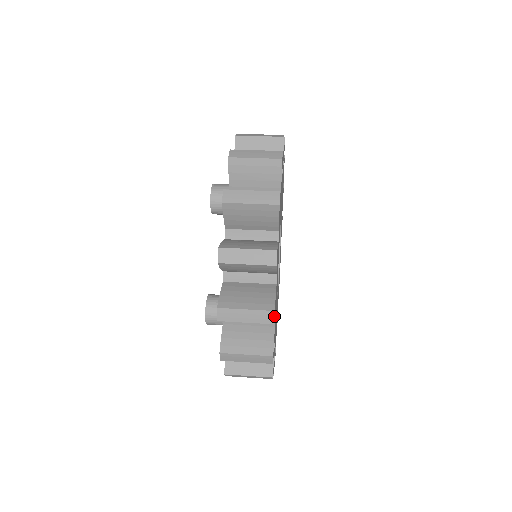
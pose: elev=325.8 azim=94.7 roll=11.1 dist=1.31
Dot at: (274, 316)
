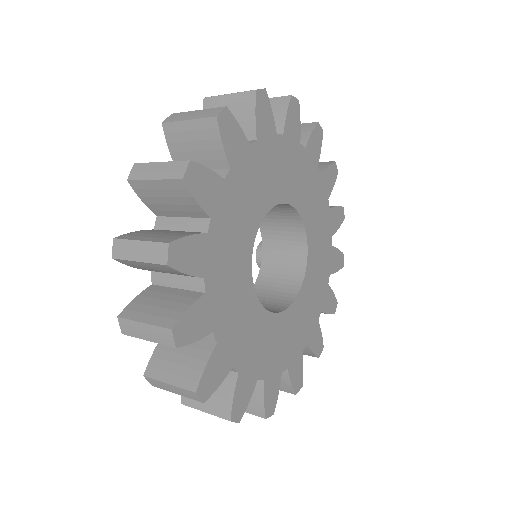
Dot at: (187, 167)
